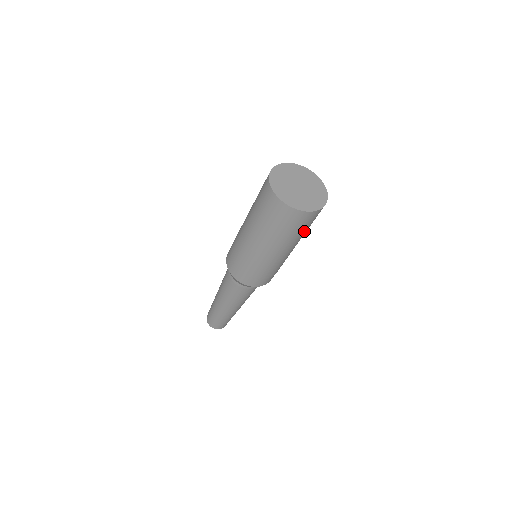
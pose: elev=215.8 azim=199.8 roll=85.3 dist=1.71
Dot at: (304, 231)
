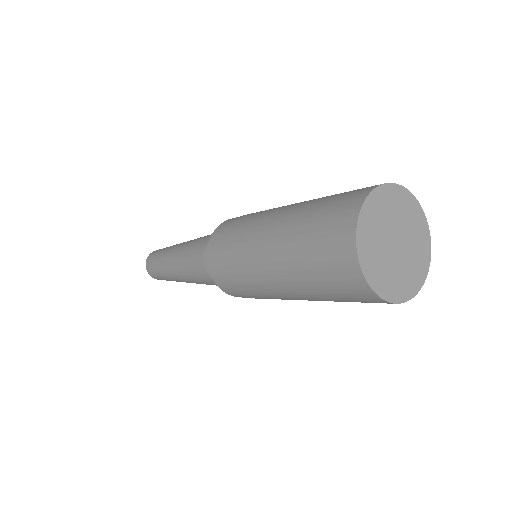
Dot at: occluded
